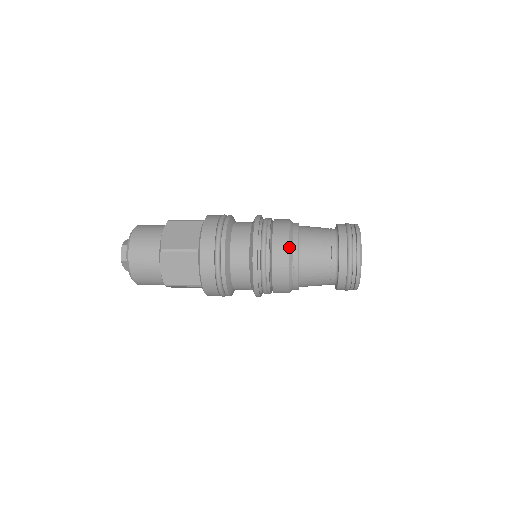
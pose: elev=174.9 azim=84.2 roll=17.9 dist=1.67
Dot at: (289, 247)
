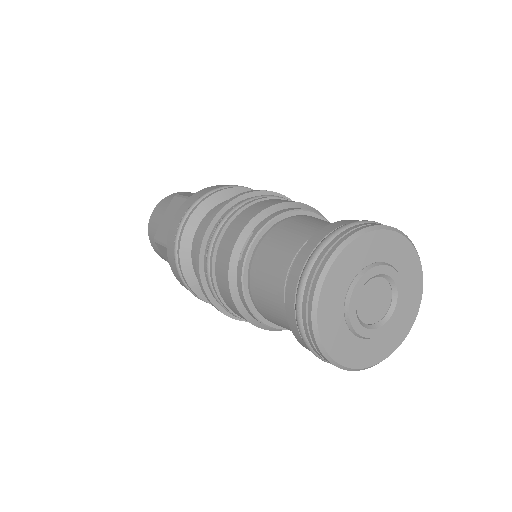
Dot at: (264, 210)
